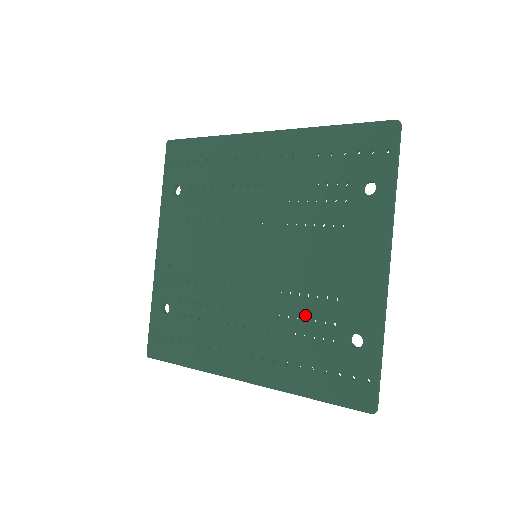
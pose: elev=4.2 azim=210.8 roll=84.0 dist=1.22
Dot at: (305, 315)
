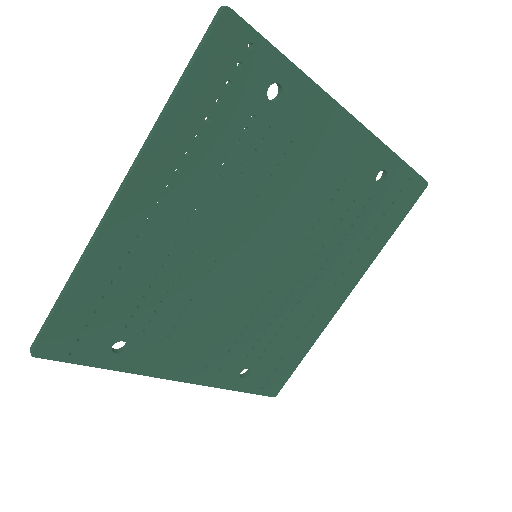
Dot at: (338, 219)
